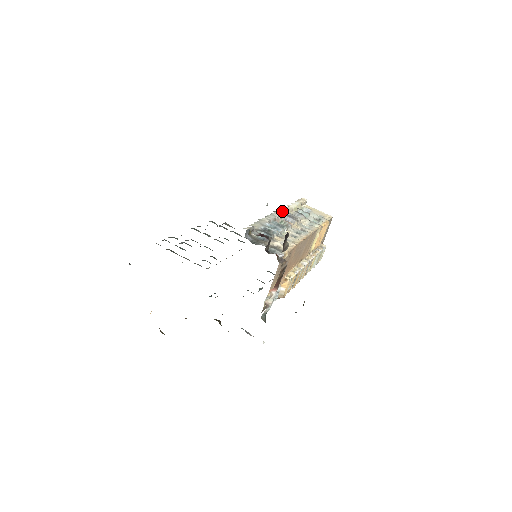
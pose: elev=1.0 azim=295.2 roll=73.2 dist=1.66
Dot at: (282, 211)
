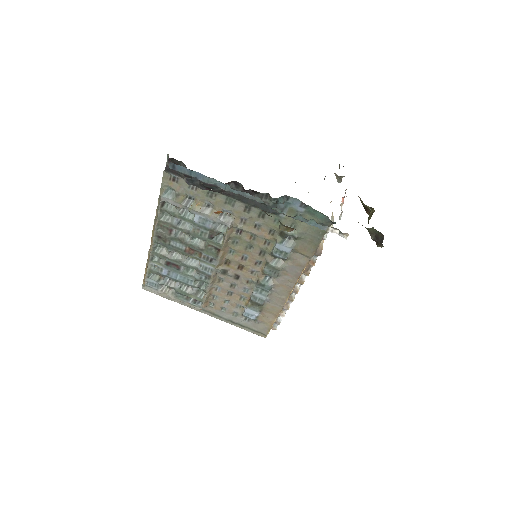
Dot at: occluded
